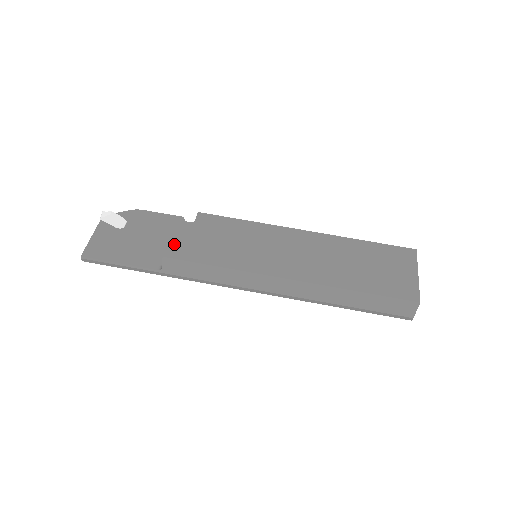
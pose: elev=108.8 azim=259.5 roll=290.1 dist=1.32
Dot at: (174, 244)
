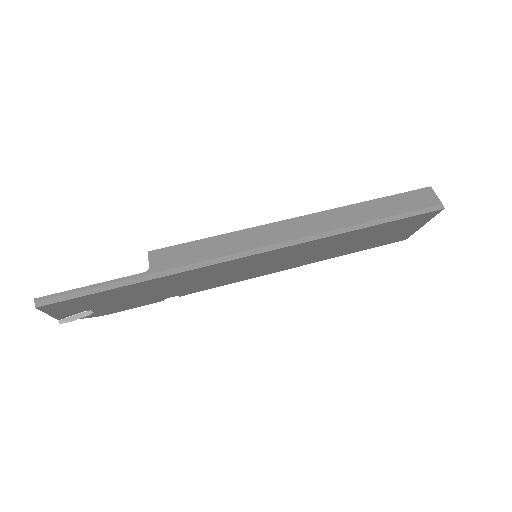
Dot at: occluded
